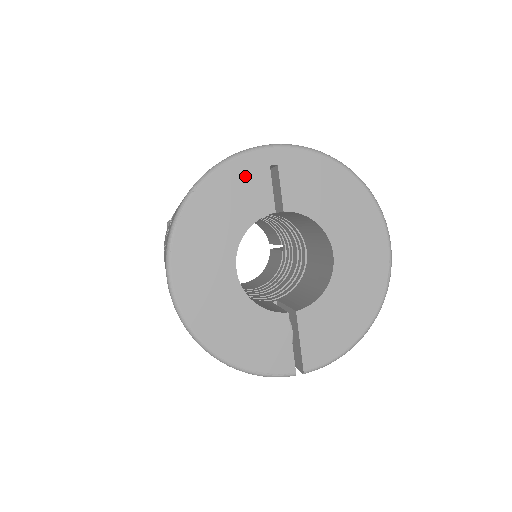
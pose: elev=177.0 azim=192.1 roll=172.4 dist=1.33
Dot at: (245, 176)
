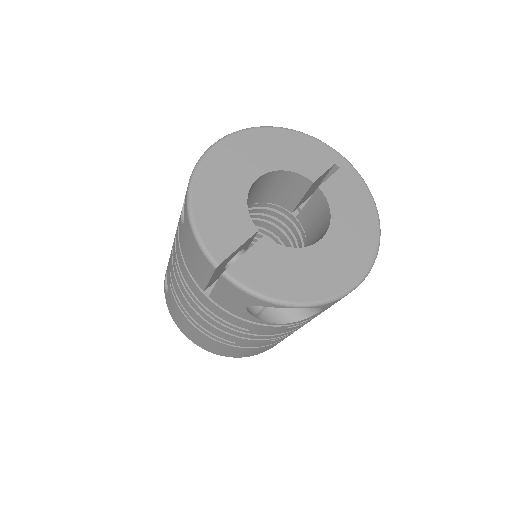
Dot at: (317, 152)
